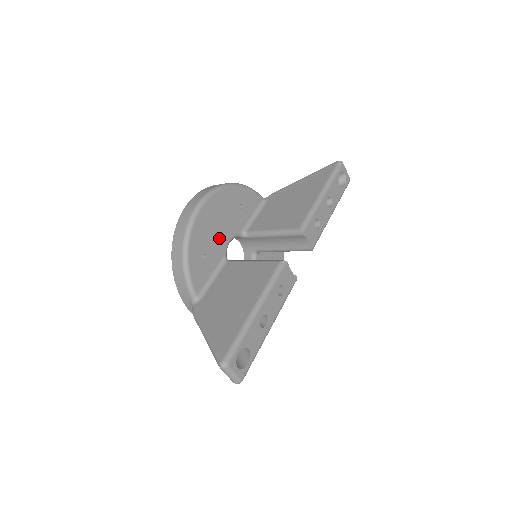
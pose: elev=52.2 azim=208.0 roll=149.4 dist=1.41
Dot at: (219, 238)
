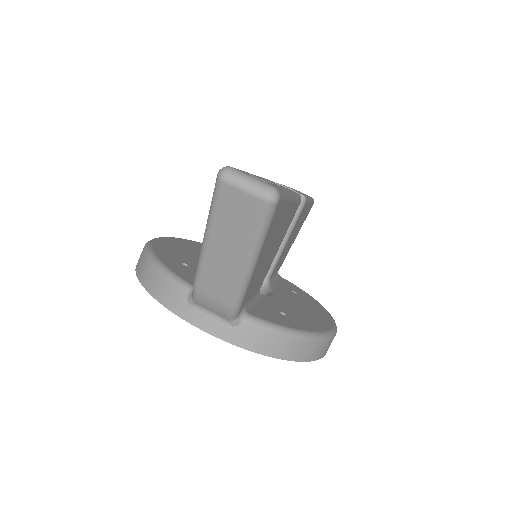
Dot at: occluded
